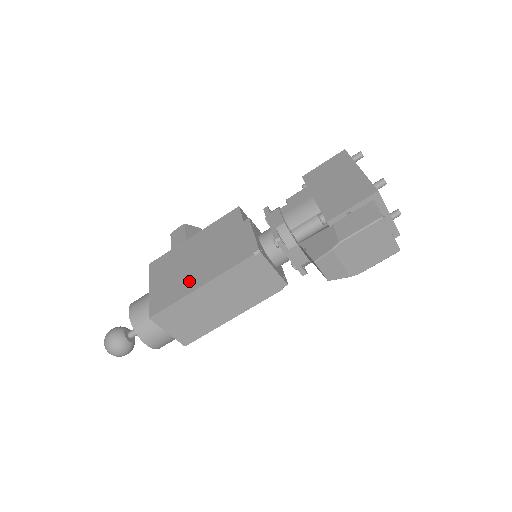
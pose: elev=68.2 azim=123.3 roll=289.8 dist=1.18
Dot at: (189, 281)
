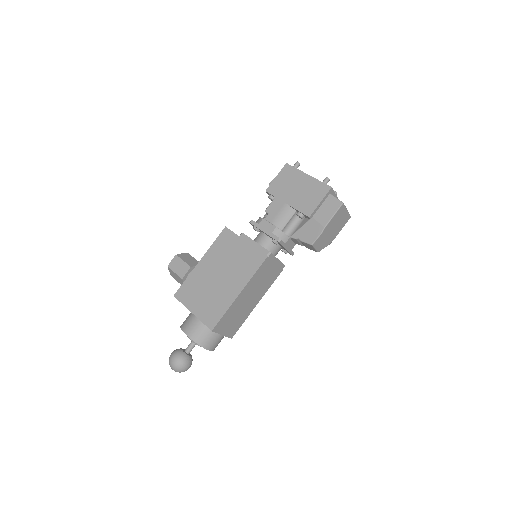
Dot at: (226, 293)
